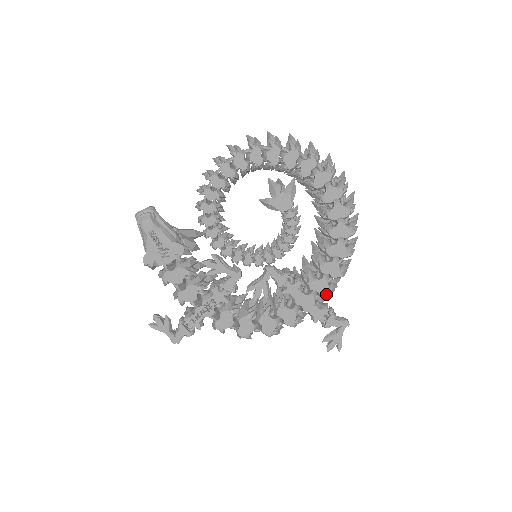
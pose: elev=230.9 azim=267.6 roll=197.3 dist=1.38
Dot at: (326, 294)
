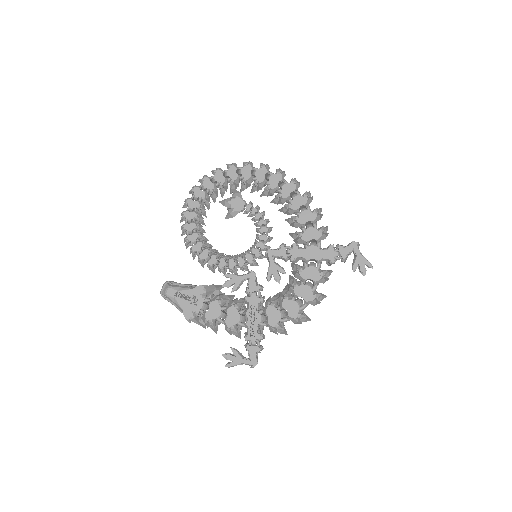
Dot at: (320, 236)
